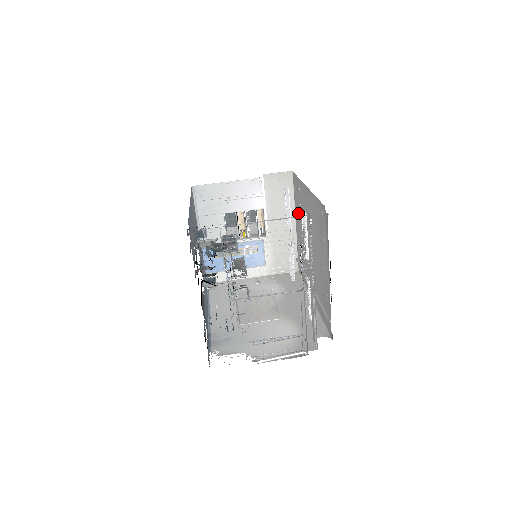
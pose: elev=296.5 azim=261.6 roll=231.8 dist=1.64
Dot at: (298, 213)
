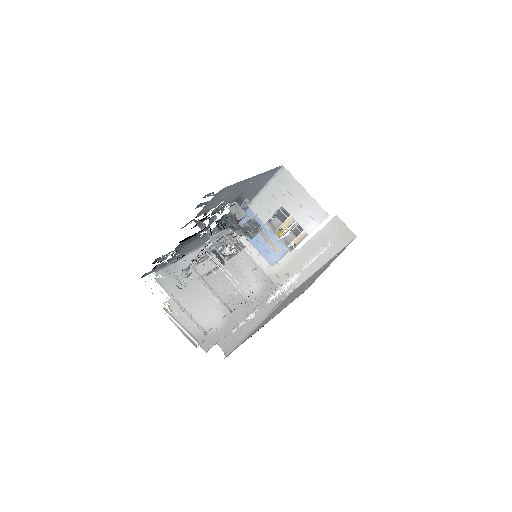
Dot at: (324, 265)
